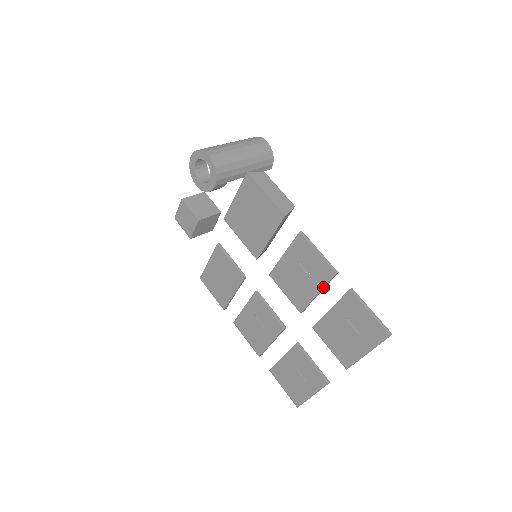
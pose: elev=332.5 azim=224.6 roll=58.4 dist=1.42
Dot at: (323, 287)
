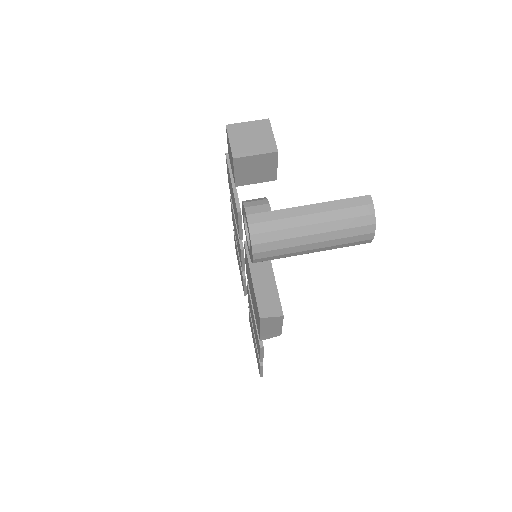
Dot at: occluded
